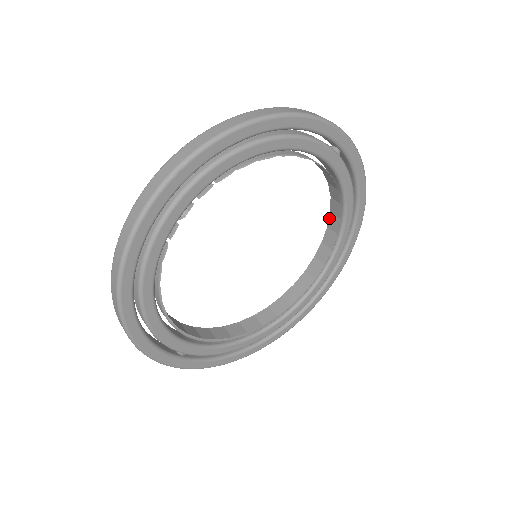
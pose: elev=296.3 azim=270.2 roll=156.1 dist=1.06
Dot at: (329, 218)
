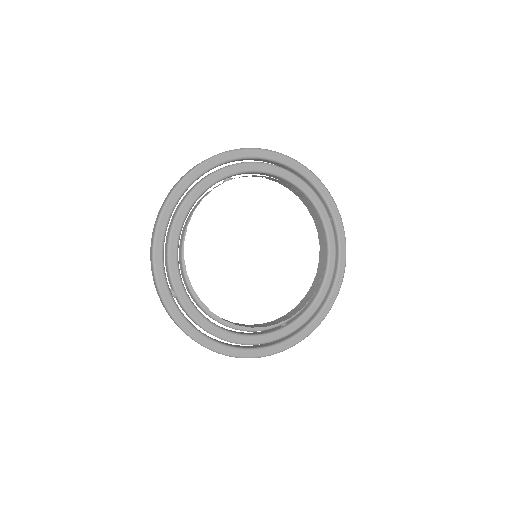
Dot at: (314, 278)
